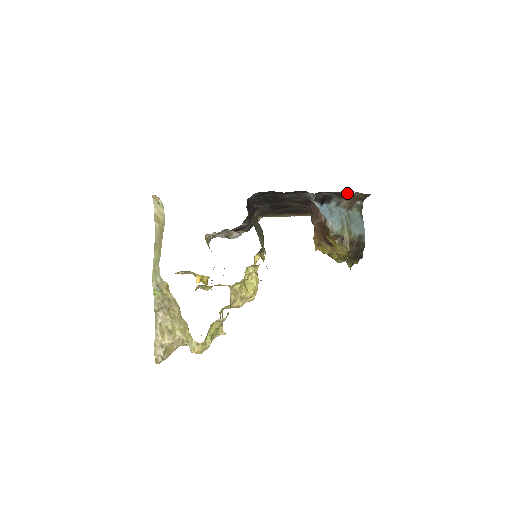
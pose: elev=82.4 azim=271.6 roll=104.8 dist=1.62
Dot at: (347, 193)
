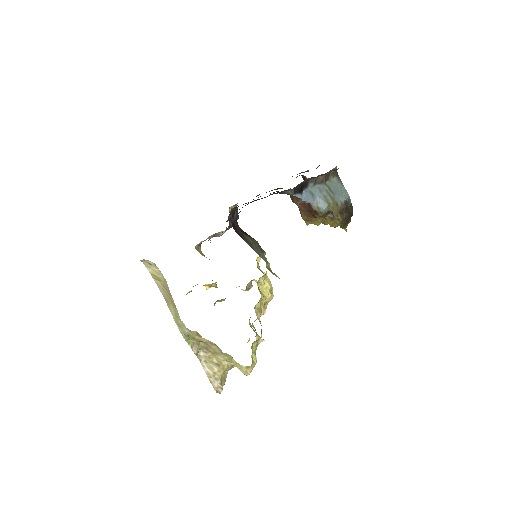
Dot at: (322, 174)
